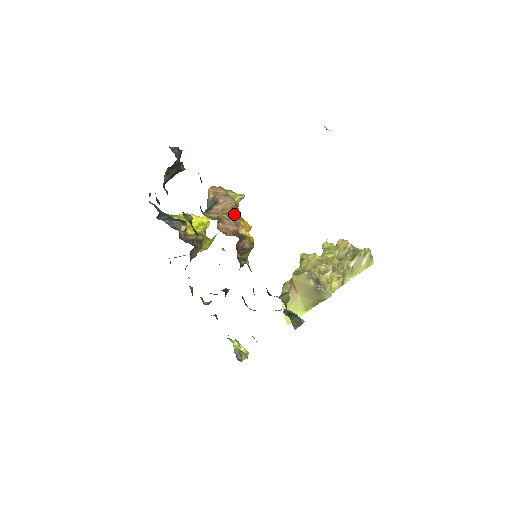
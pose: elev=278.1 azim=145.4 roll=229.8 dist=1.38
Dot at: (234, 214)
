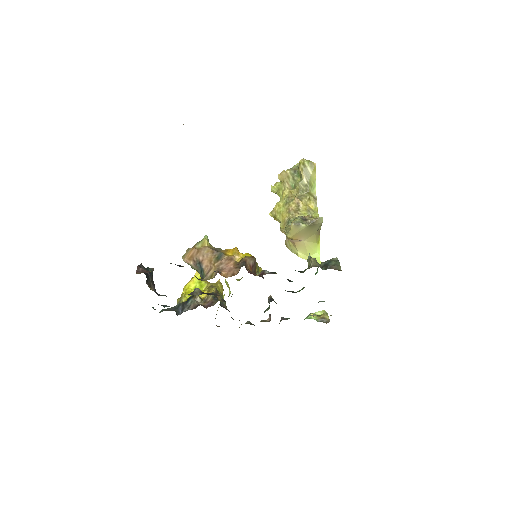
Dot at: (219, 255)
